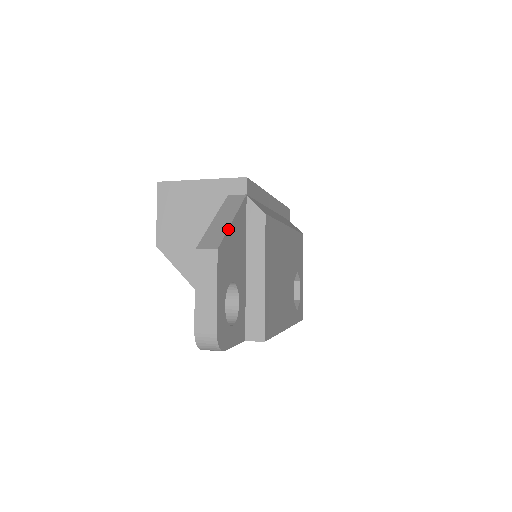
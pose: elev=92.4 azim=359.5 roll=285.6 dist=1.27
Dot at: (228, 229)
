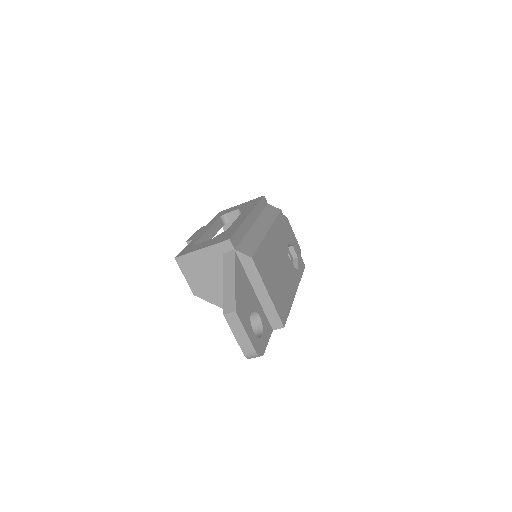
Dot at: (235, 290)
